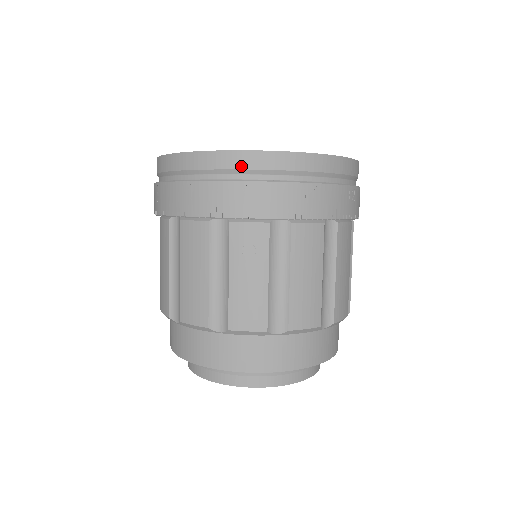
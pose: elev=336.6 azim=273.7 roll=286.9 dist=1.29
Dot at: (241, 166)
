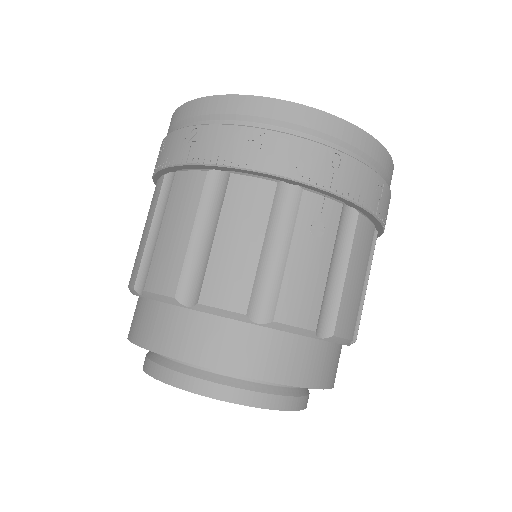
Dot at: (331, 132)
